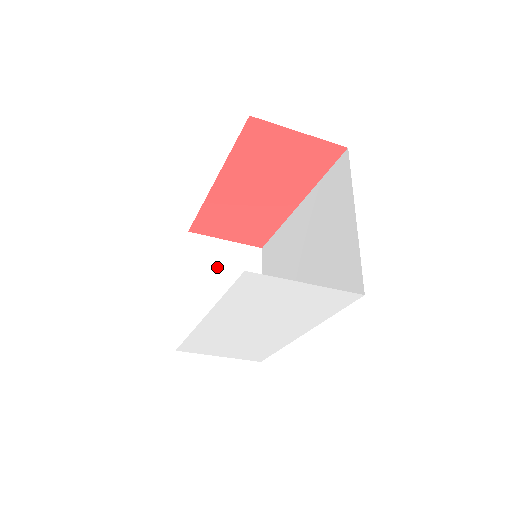
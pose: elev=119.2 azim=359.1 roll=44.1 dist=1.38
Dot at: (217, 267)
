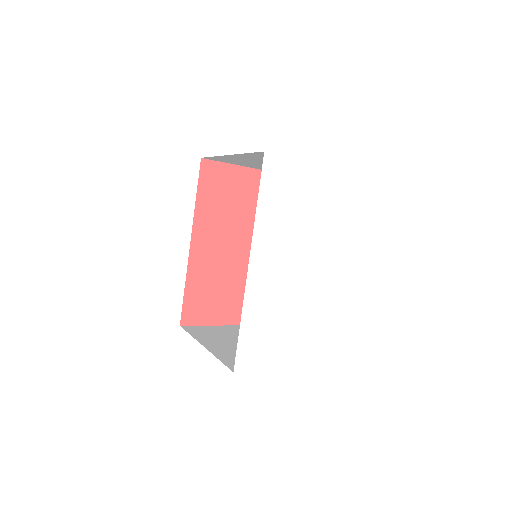
Dot at: (223, 335)
